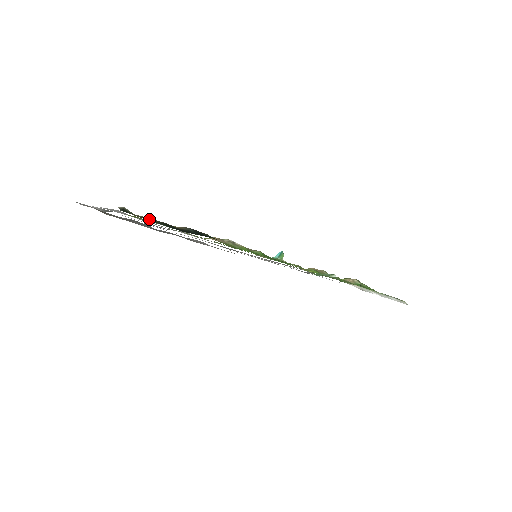
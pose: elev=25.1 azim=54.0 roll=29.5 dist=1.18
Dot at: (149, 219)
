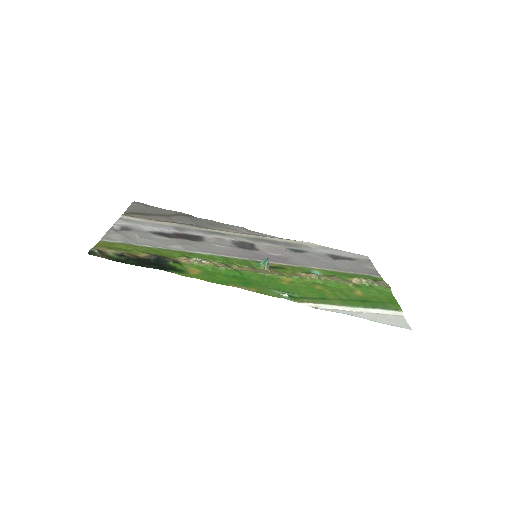
Dot at: (115, 255)
